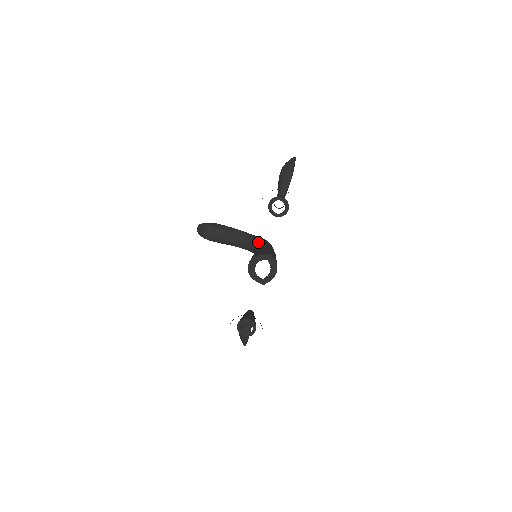
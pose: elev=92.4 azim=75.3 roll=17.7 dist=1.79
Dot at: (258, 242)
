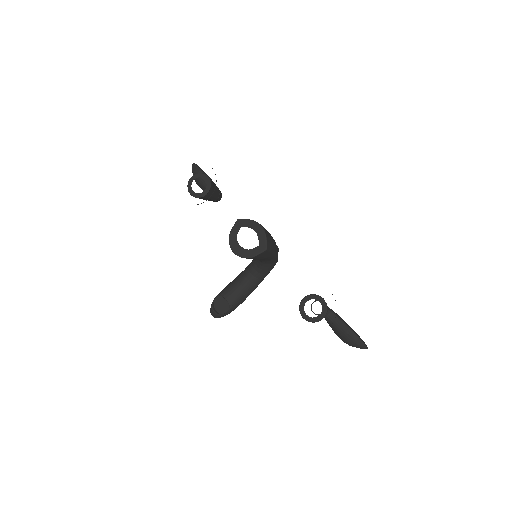
Dot at: occluded
